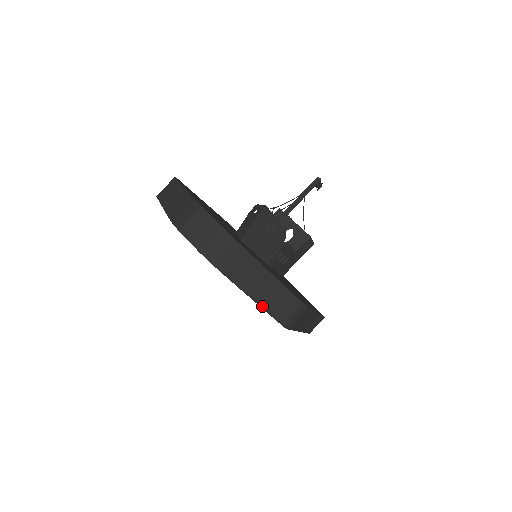
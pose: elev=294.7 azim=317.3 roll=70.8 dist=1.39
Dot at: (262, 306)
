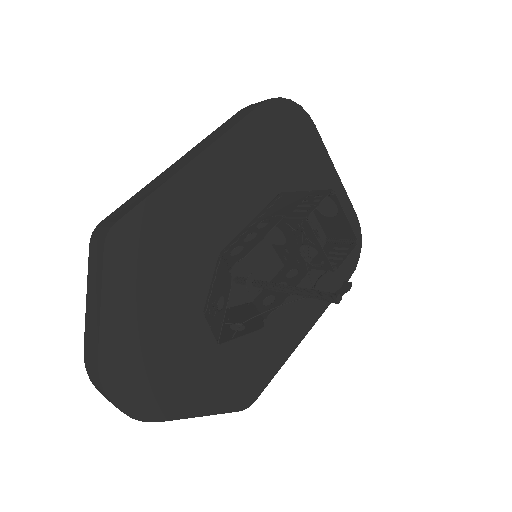
Dot at: occluded
